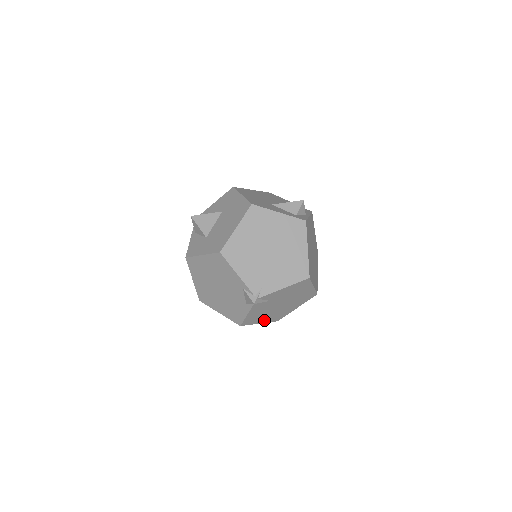
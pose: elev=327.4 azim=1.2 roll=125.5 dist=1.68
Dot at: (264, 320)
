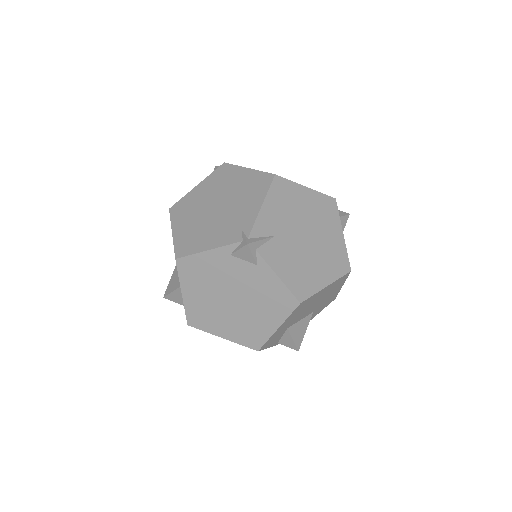
Dot at: (325, 277)
